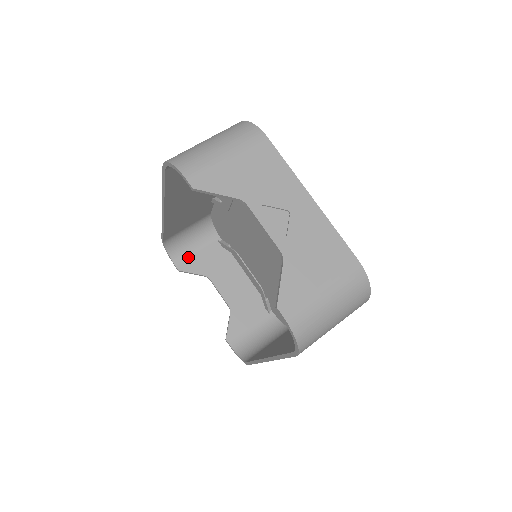
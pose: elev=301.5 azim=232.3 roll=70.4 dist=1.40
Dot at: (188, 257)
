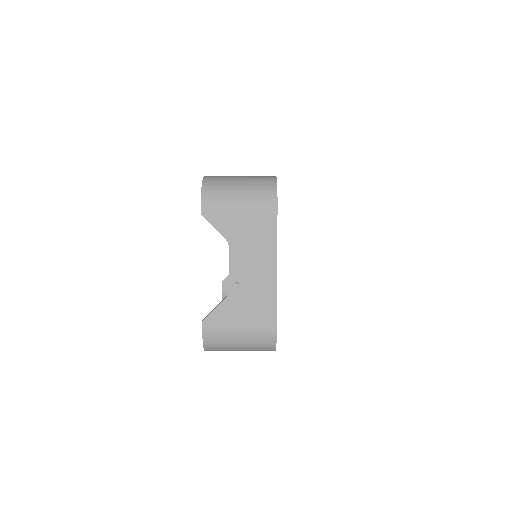
Dot at: occluded
